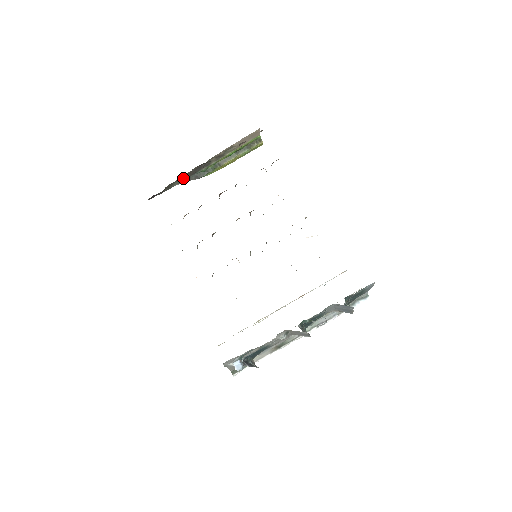
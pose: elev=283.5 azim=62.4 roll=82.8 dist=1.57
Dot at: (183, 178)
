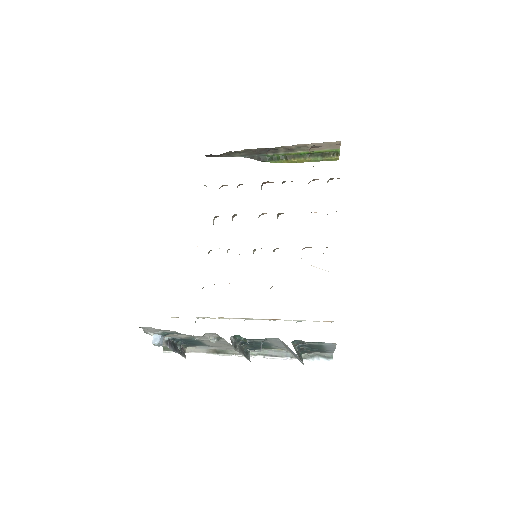
Dot at: (246, 153)
